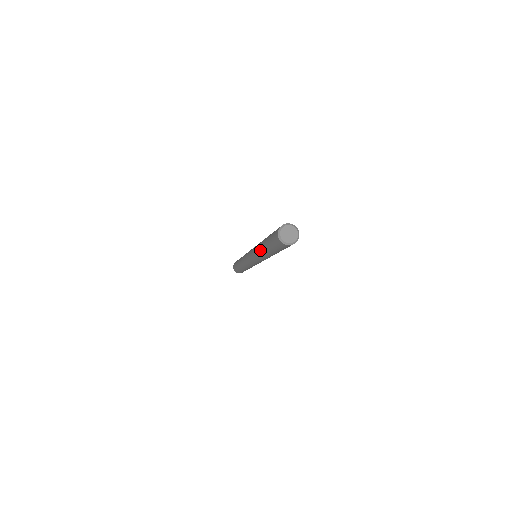
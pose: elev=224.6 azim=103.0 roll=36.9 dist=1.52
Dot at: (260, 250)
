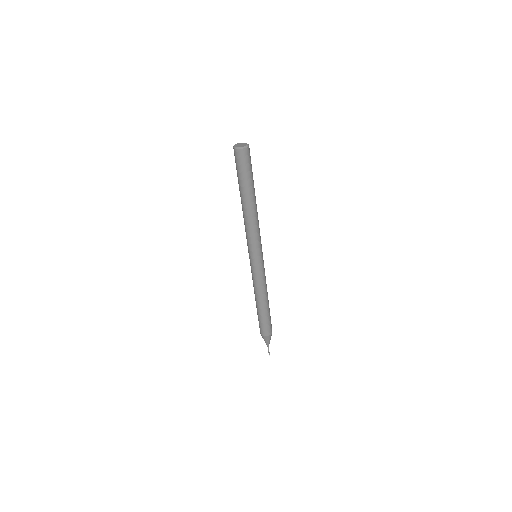
Dot at: (242, 210)
